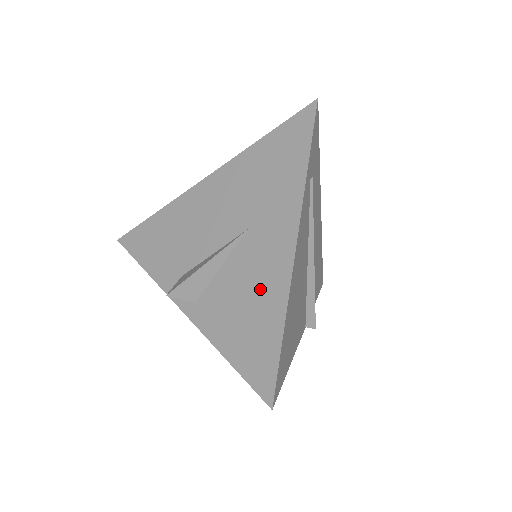
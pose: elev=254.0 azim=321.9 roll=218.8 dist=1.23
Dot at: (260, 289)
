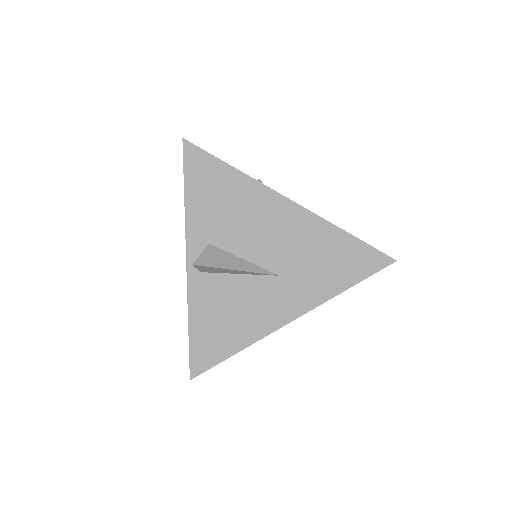
Dot at: (248, 318)
